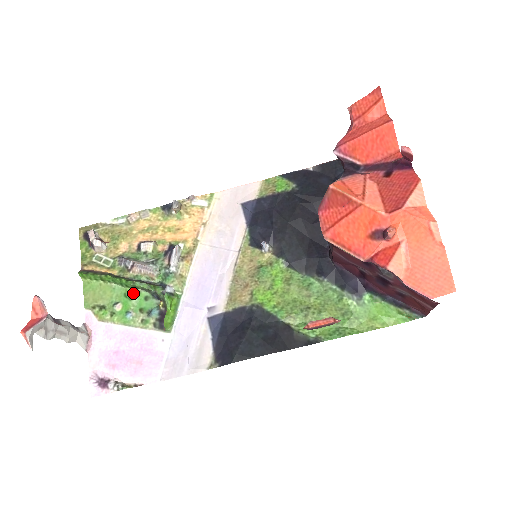
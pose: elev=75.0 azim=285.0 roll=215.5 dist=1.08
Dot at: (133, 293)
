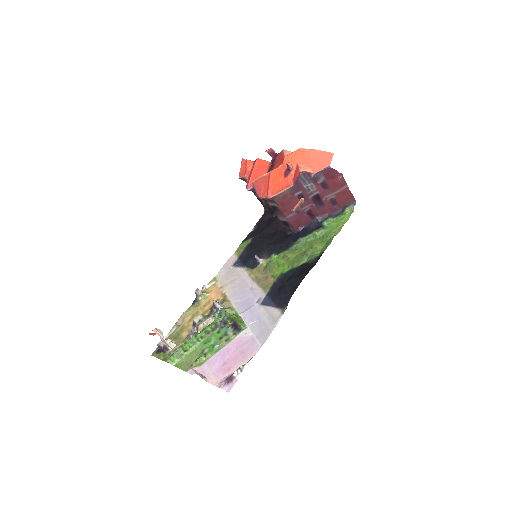
Dot at: (209, 338)
